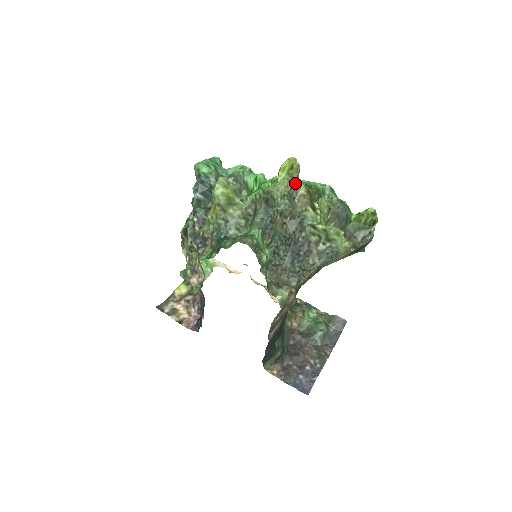
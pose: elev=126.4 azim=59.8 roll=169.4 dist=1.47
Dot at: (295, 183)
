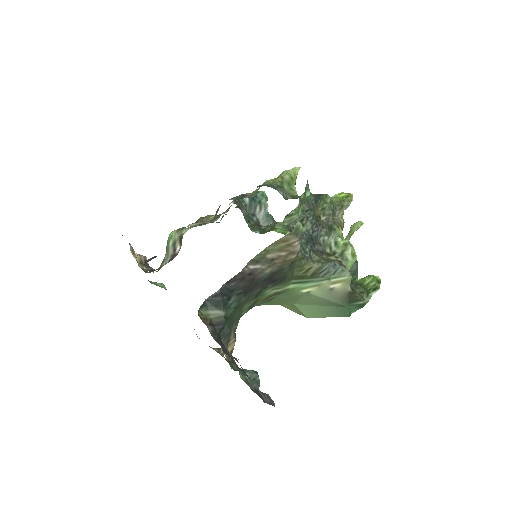
Dot at: (343, 206)
